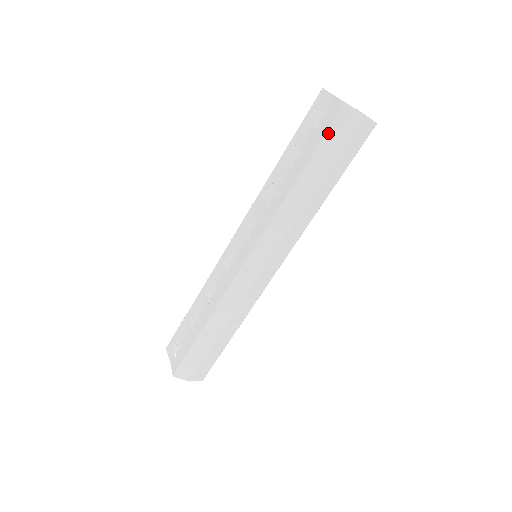
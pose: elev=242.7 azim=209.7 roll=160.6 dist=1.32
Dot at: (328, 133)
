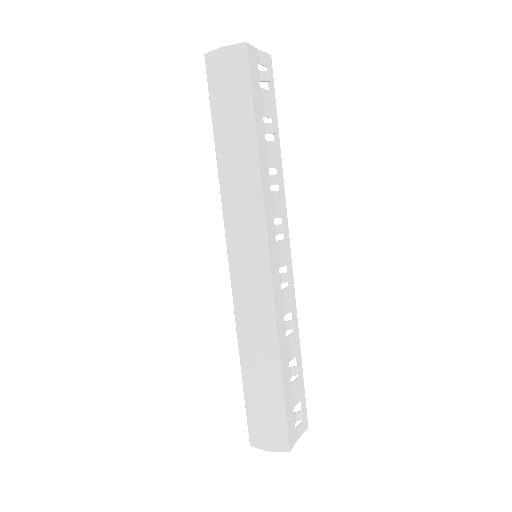
Dot at: (208, 88)
